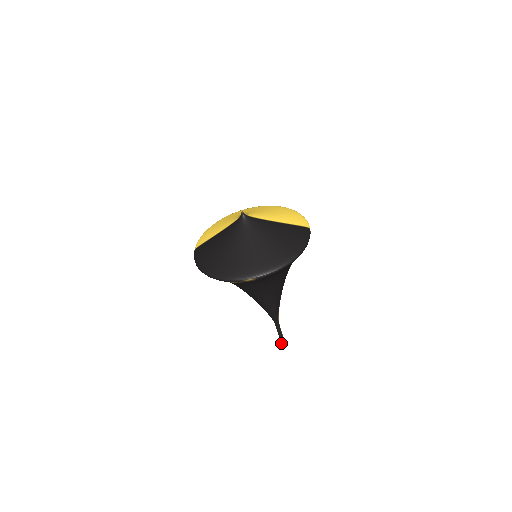
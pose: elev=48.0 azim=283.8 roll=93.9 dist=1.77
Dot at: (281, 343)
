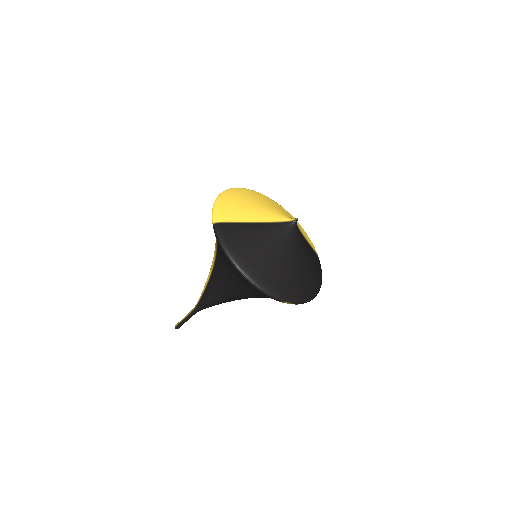
Dot at: (175, 328)
